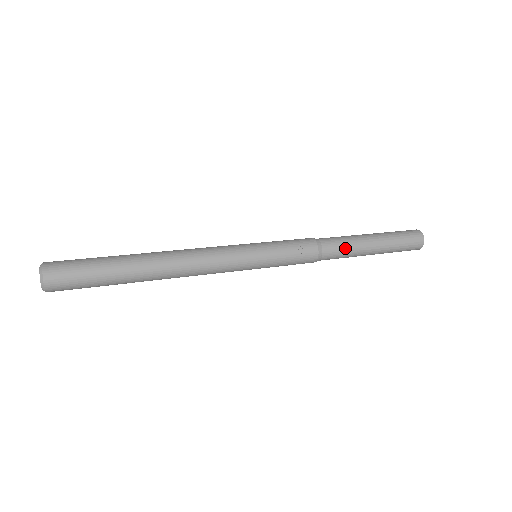
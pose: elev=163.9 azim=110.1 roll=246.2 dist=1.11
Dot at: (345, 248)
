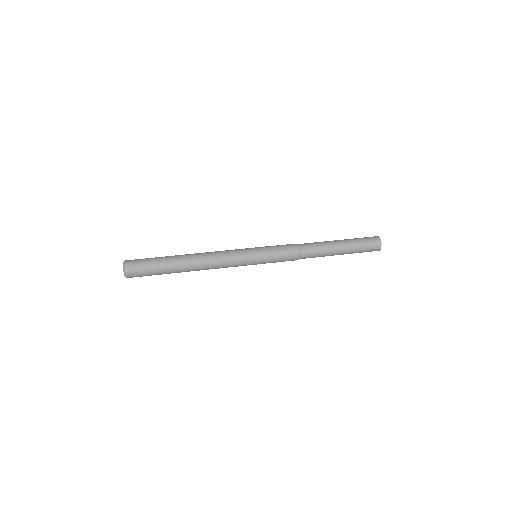
Dot at: (318, 249)
